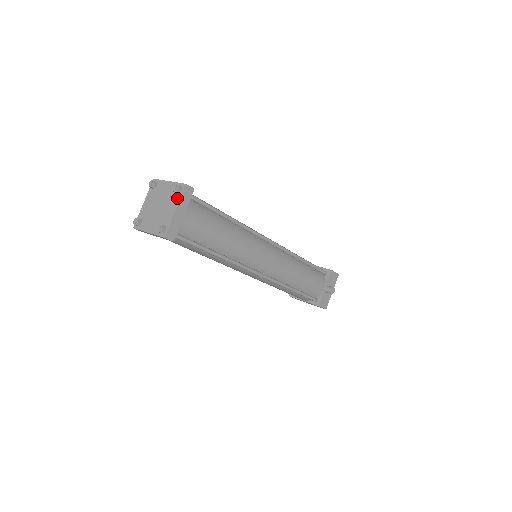
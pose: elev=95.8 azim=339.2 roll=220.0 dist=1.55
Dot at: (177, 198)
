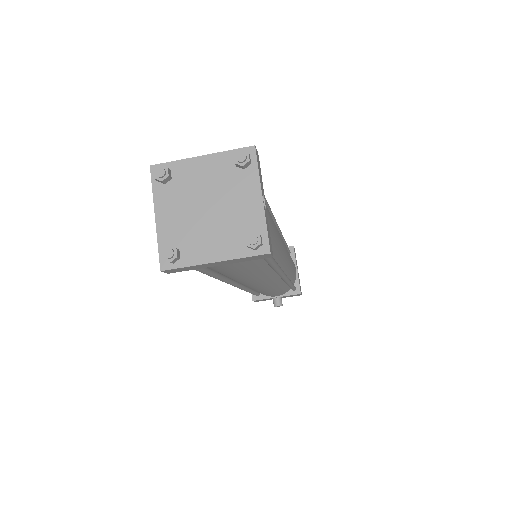
Dot at: (238, 249)
